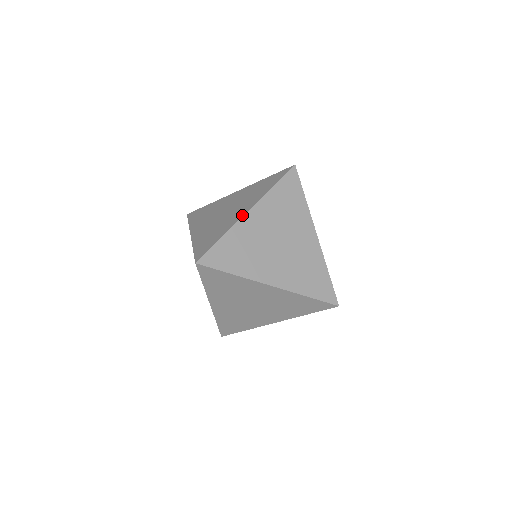
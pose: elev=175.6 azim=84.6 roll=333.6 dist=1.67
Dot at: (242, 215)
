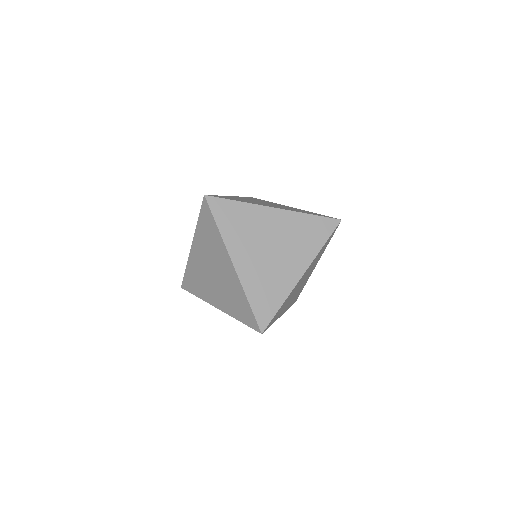
Dot at: (298, 279)
